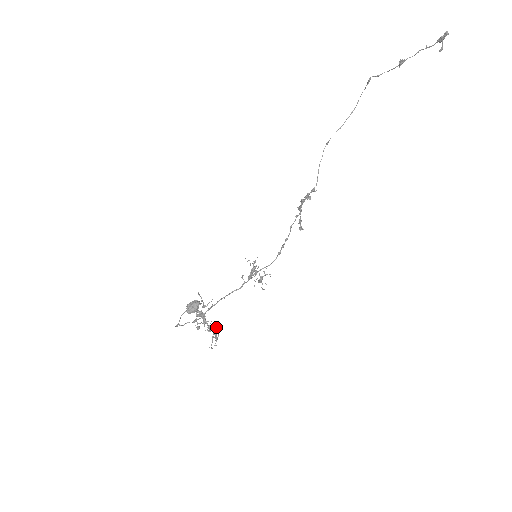
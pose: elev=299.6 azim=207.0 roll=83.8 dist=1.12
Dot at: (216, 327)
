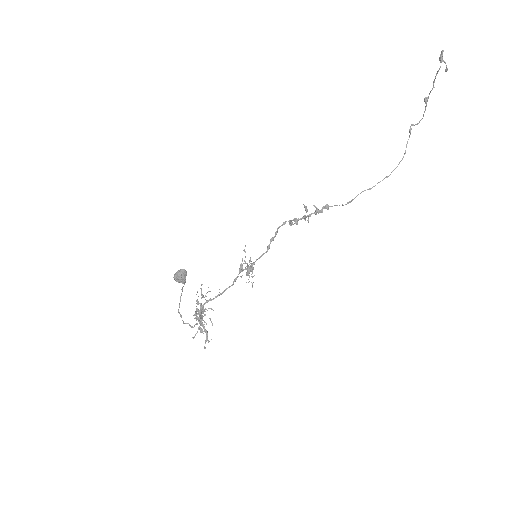
Dot at: occluded
